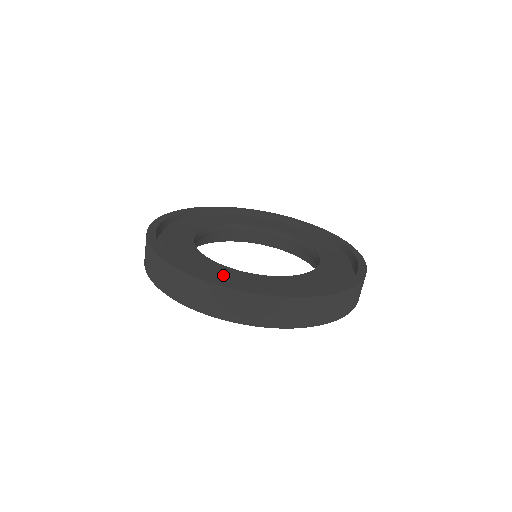
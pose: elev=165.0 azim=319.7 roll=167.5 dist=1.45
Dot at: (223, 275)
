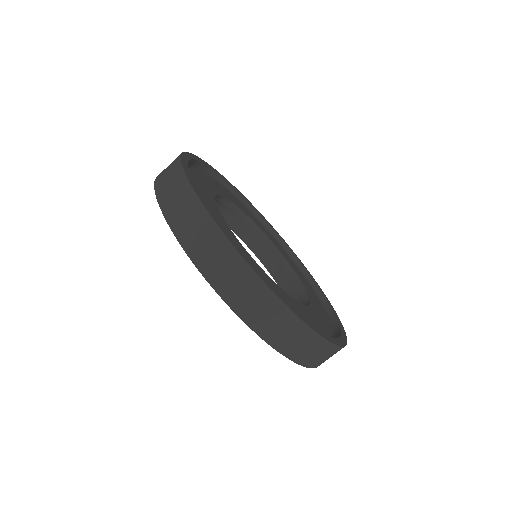
Dot at: (293, 306)
